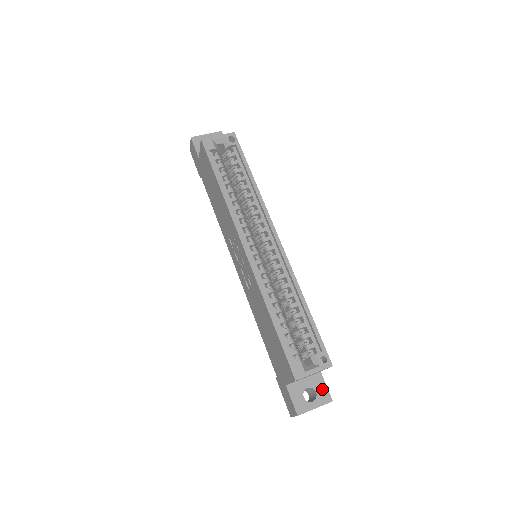
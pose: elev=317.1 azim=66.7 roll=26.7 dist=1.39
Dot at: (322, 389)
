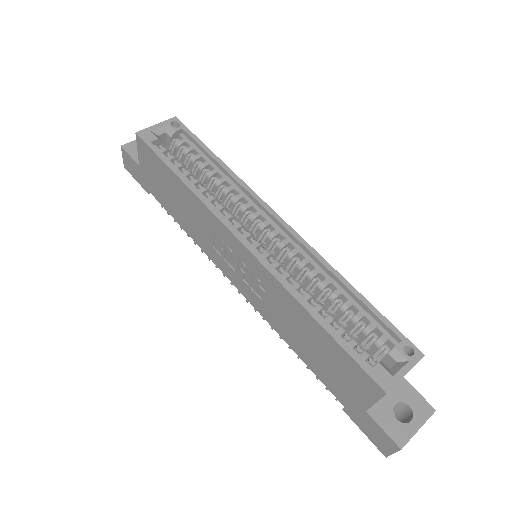
Dot at: (415, 399)
